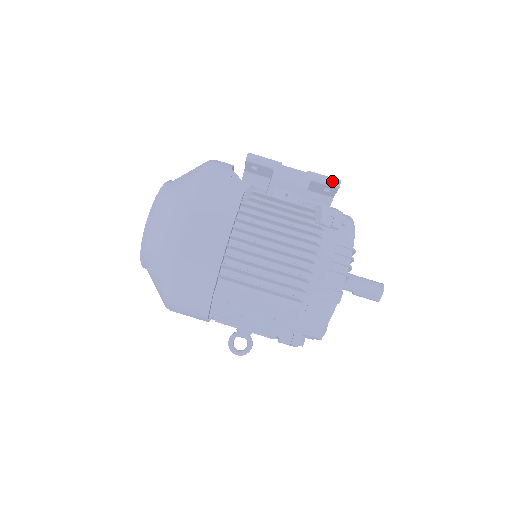
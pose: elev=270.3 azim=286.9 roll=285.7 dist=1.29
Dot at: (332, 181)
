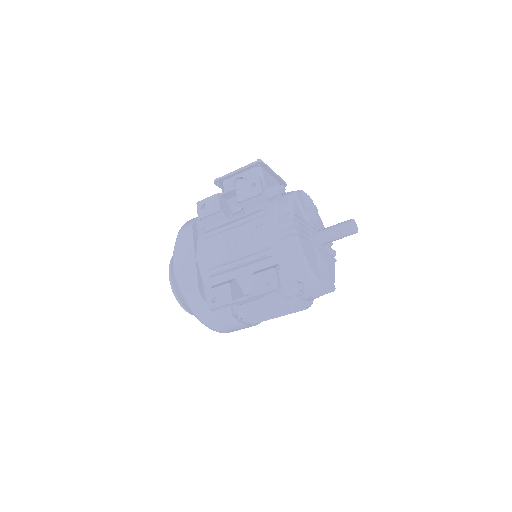
Dot at: (273, 291)
